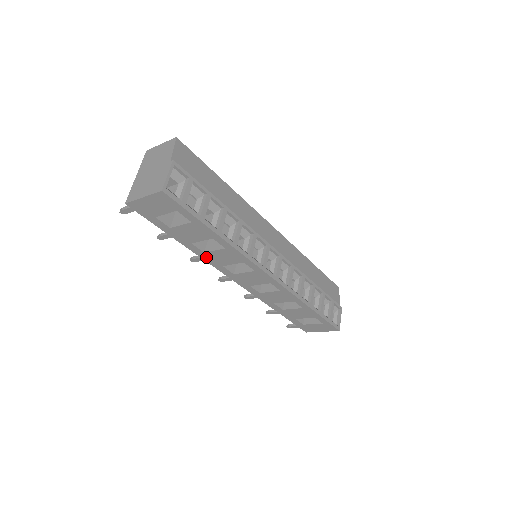
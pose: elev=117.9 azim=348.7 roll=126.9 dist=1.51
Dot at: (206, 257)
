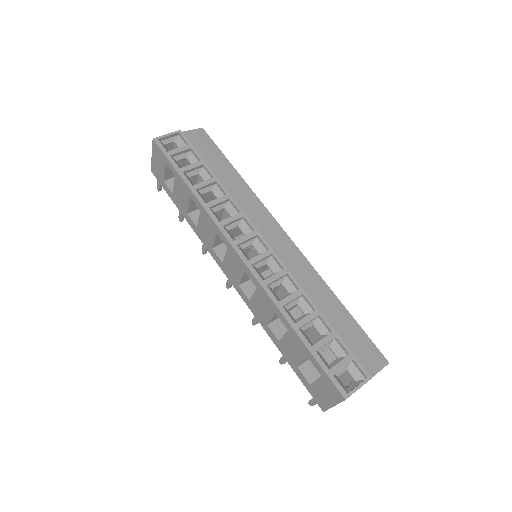
Dot at: (201, 235)
